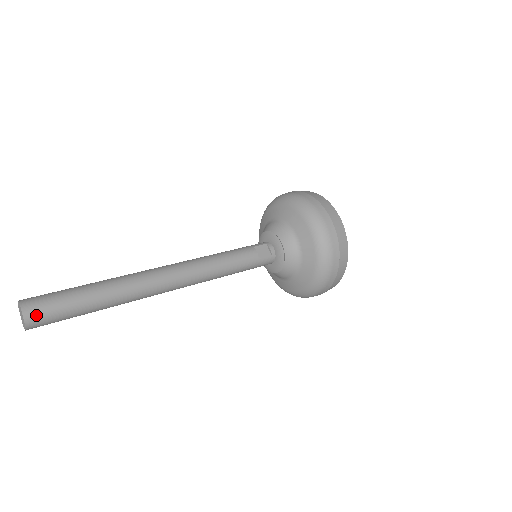
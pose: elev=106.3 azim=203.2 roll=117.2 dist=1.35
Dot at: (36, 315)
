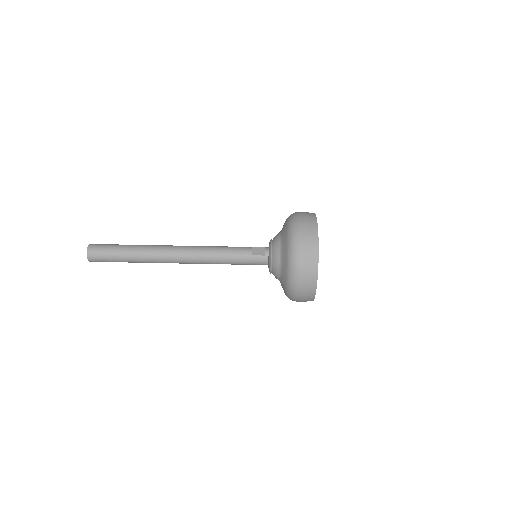
Dot at: (94, 251)
